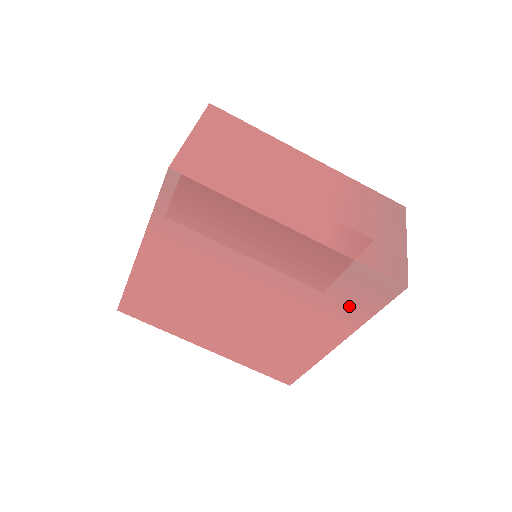
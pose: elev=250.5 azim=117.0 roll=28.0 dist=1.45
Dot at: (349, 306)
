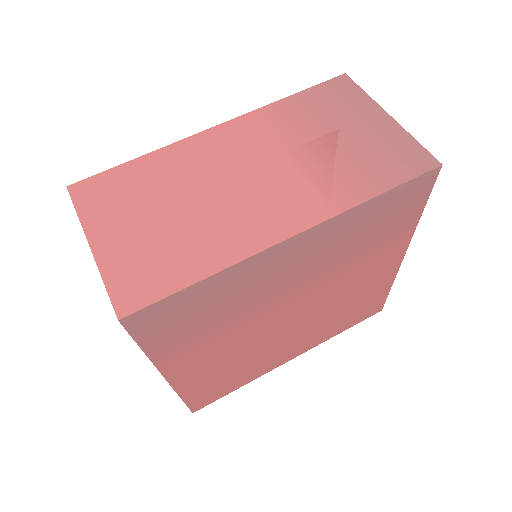
Dot at: (394, 228)
